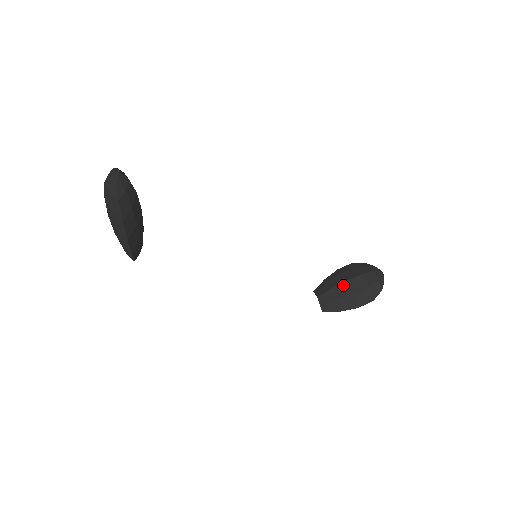
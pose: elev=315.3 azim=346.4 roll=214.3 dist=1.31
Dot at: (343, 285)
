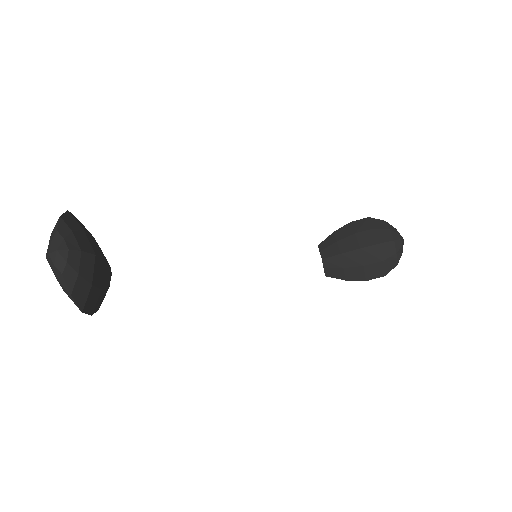
Dot at: (354, 253)
